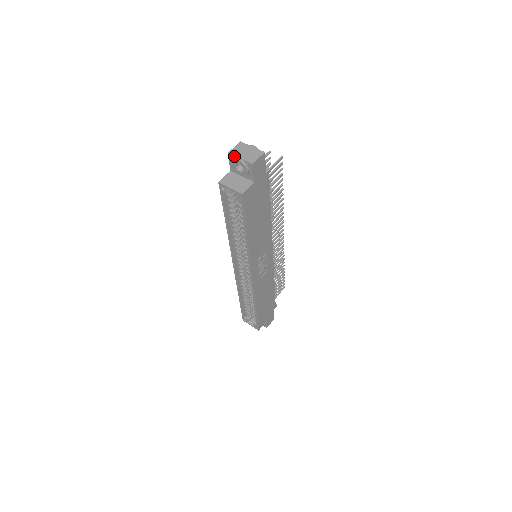
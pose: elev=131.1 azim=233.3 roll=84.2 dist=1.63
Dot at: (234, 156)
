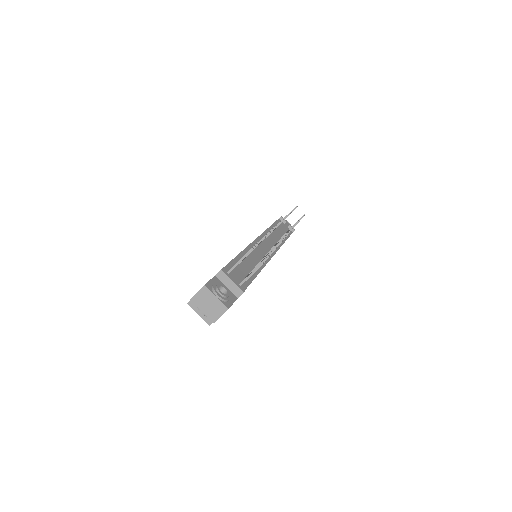
Dot at: (196, 305)
